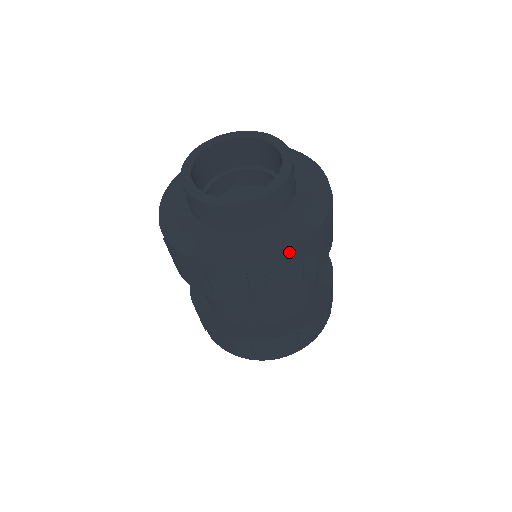
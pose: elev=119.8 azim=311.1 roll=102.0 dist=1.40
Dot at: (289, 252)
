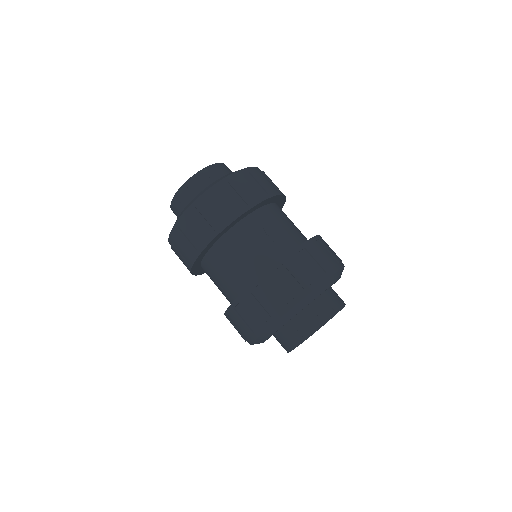
Dot at: (216, 183)
